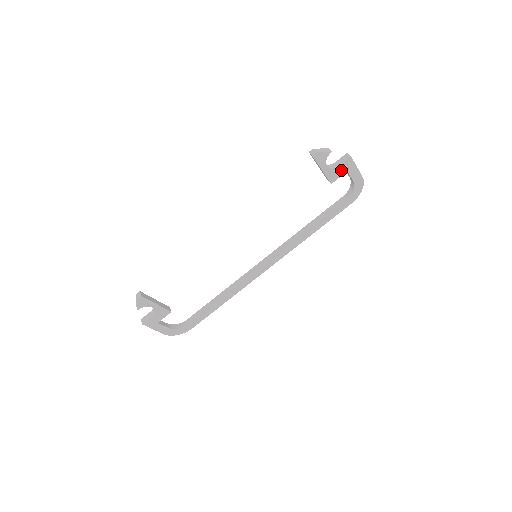
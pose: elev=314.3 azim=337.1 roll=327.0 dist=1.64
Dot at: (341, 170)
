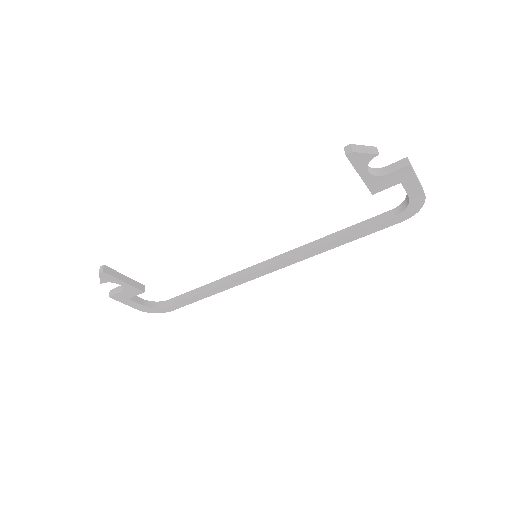
Dot at: (391, 180)
